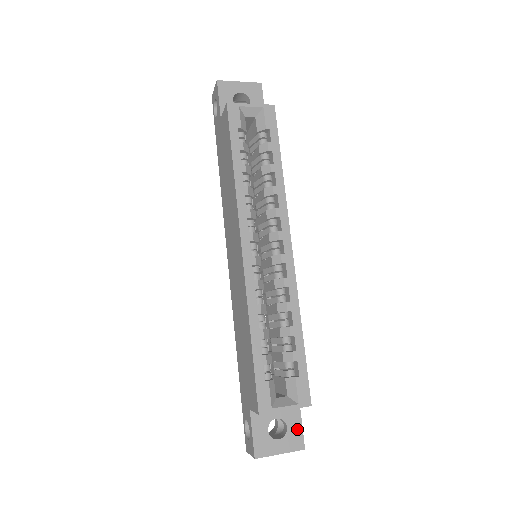
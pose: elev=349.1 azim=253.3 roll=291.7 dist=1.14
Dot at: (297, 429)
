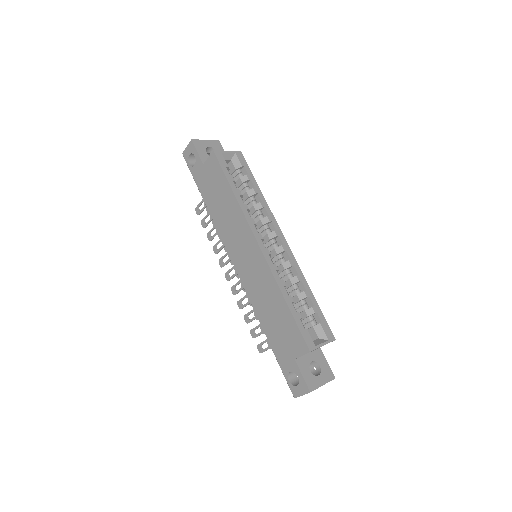
Dot at: (326, 366)
